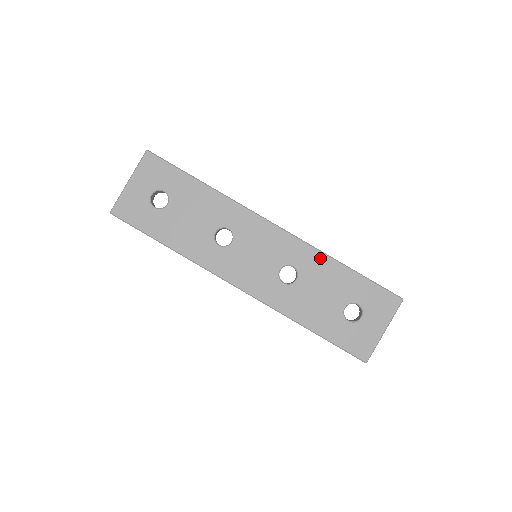
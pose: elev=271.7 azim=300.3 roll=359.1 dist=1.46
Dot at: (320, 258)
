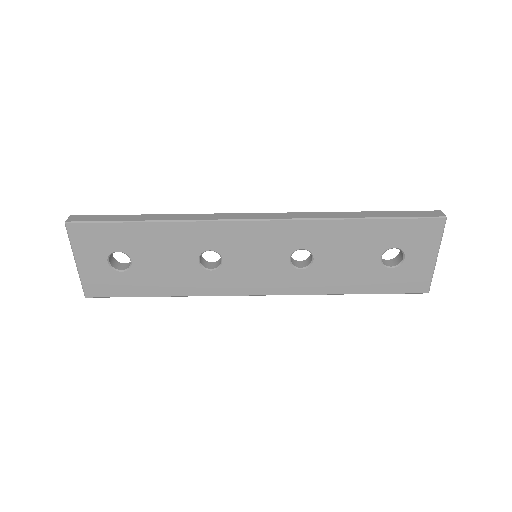
Dot at: (327, 226)
